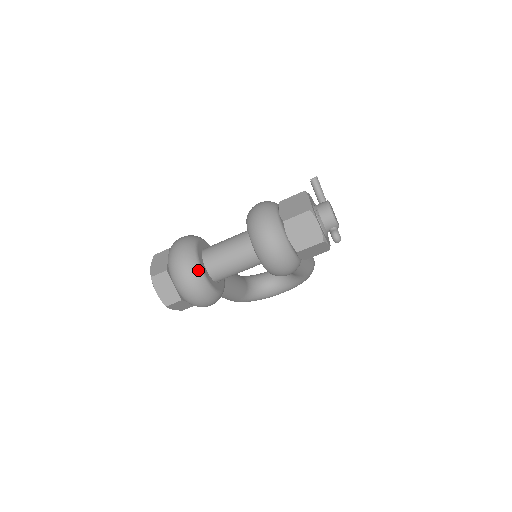
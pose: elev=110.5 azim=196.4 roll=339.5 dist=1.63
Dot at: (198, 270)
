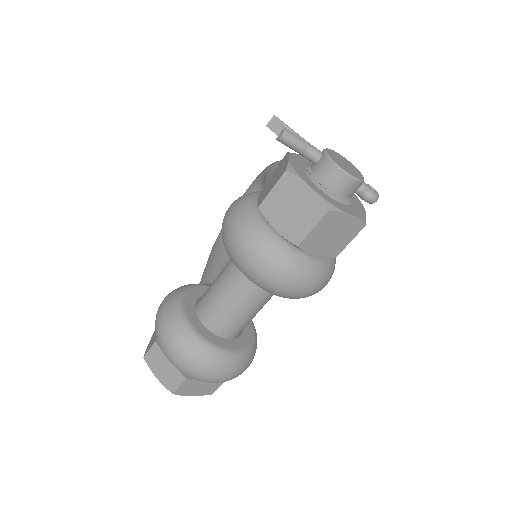
Dot at: (225, 357)
